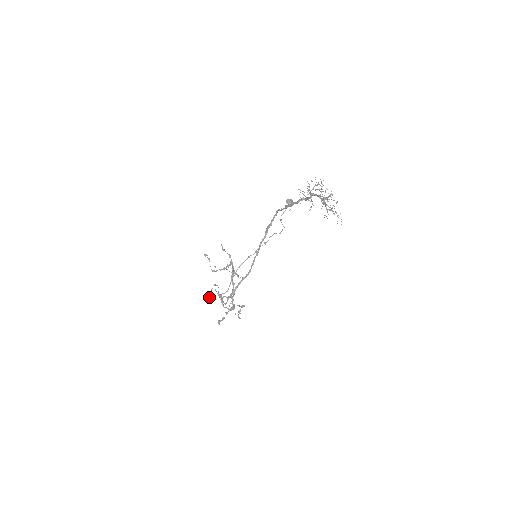
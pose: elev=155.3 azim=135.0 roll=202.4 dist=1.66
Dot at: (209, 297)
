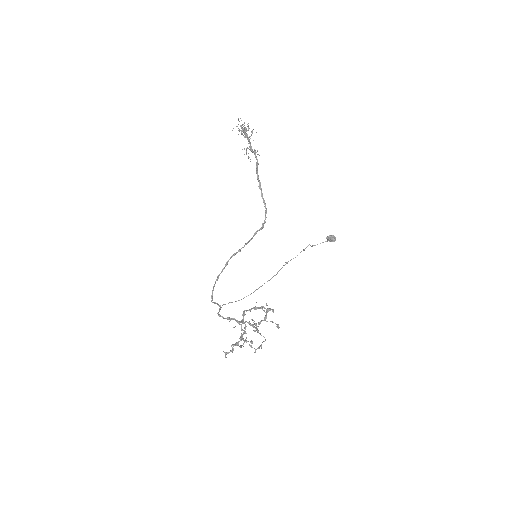
Dot at: (233, 344)
